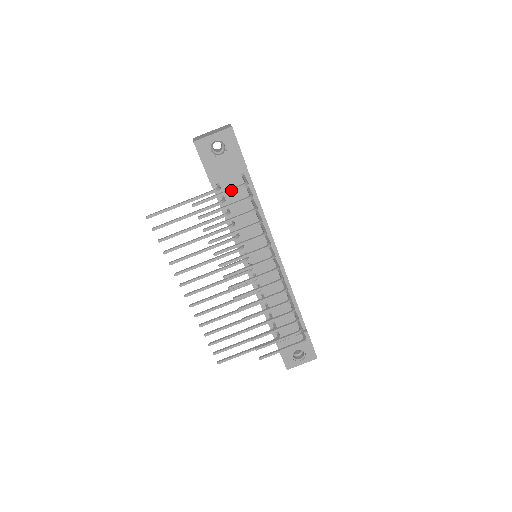
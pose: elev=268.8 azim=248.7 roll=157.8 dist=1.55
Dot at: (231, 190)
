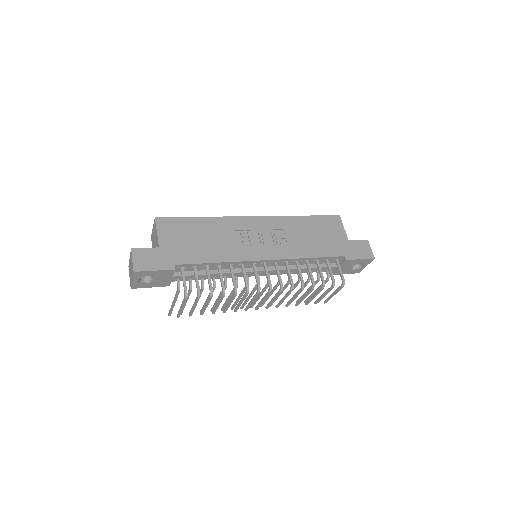
Dot at: (183, 304)
